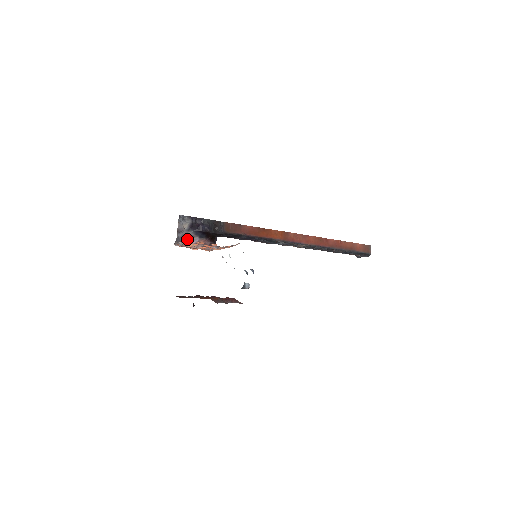
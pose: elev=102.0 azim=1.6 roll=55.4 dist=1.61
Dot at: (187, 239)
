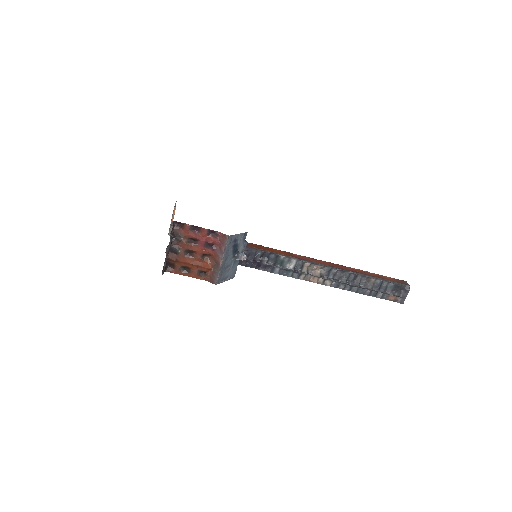
Dot at: occluded
